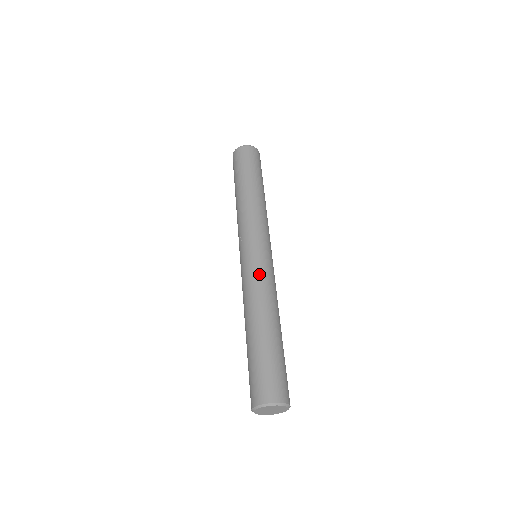
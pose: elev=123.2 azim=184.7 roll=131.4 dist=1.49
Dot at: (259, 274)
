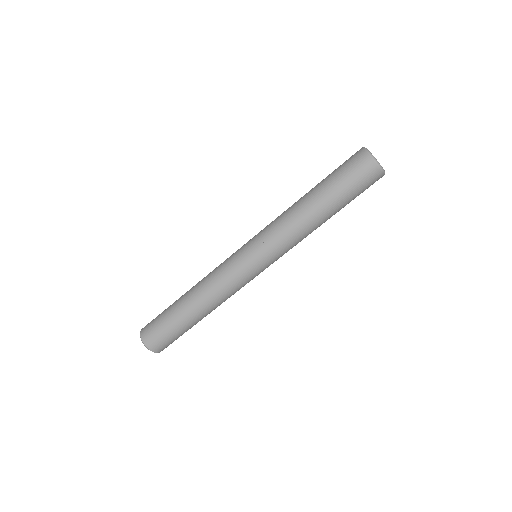
Dot at: (238, 286)
